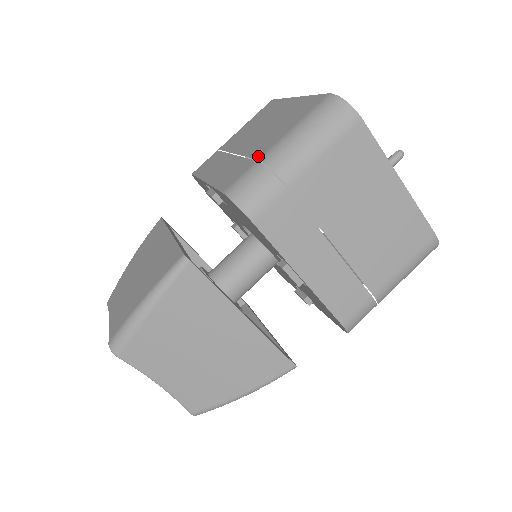
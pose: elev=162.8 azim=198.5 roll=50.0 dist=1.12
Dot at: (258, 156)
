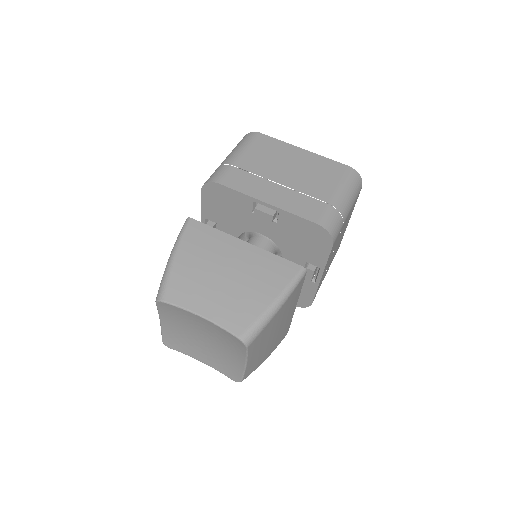
Dot at: occluded
